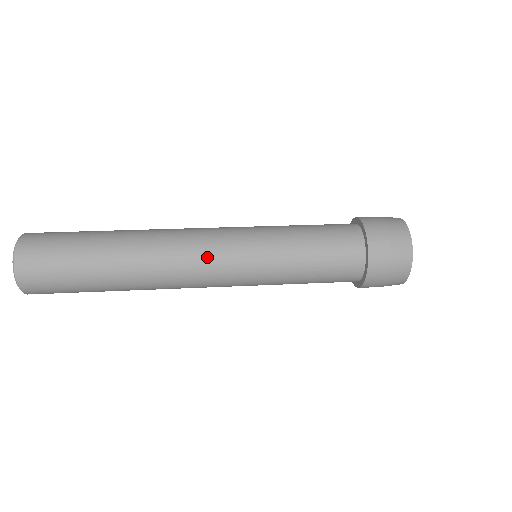
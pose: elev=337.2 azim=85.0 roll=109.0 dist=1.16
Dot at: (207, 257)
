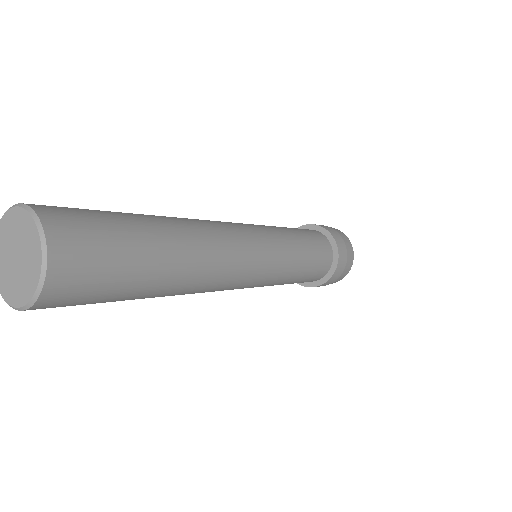
Dot at: (246, 276)
